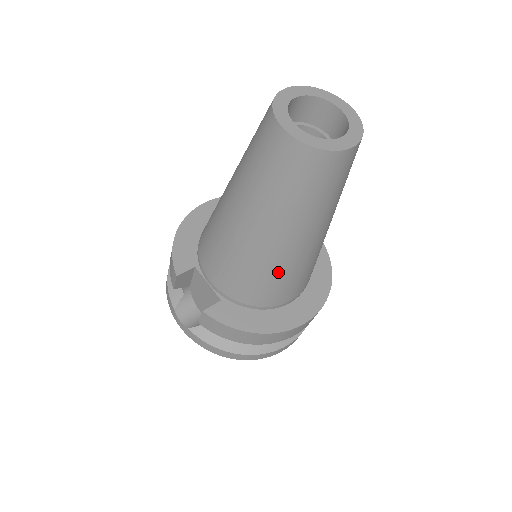
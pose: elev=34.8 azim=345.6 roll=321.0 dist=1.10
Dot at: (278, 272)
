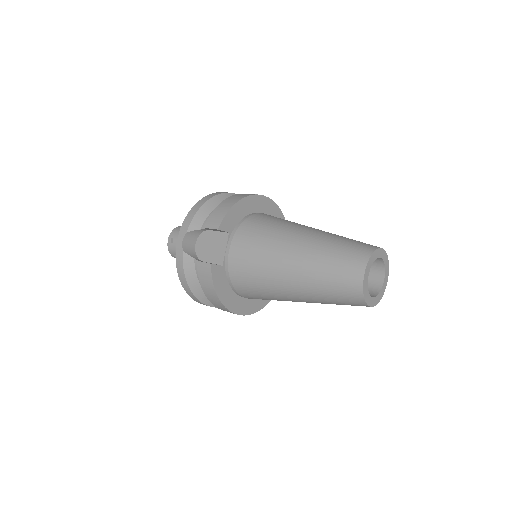
Dot at: (268, 293)
